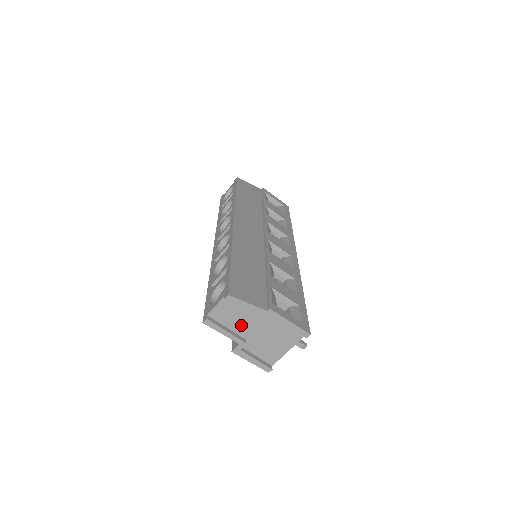
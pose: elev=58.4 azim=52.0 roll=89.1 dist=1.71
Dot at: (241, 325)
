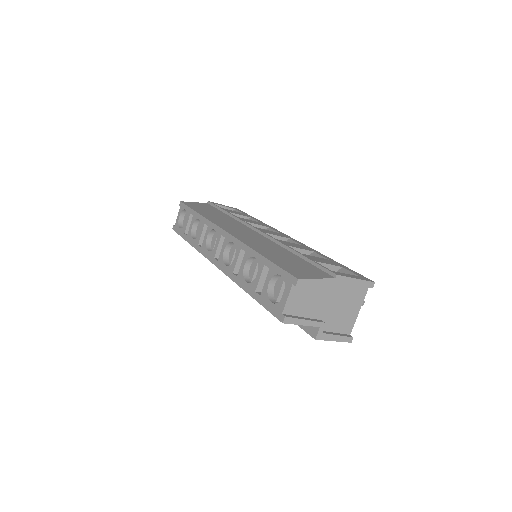
Dot at: (314, 307)
